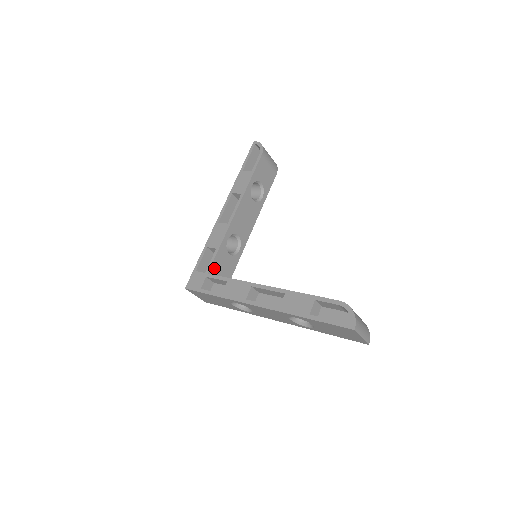
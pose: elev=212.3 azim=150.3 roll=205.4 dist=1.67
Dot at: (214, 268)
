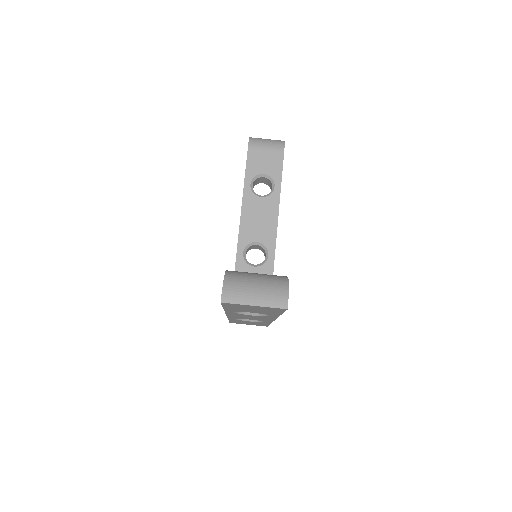
Dot at: occluded
